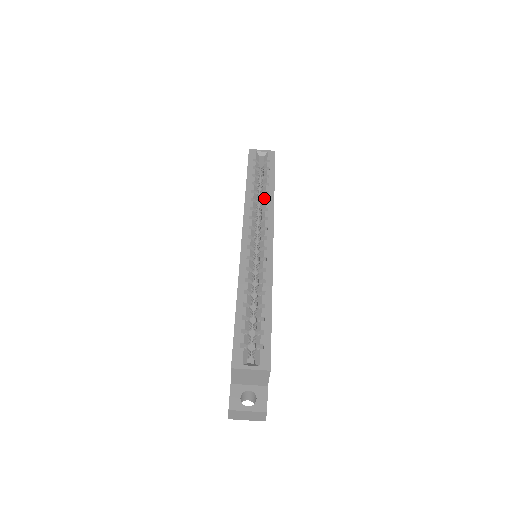
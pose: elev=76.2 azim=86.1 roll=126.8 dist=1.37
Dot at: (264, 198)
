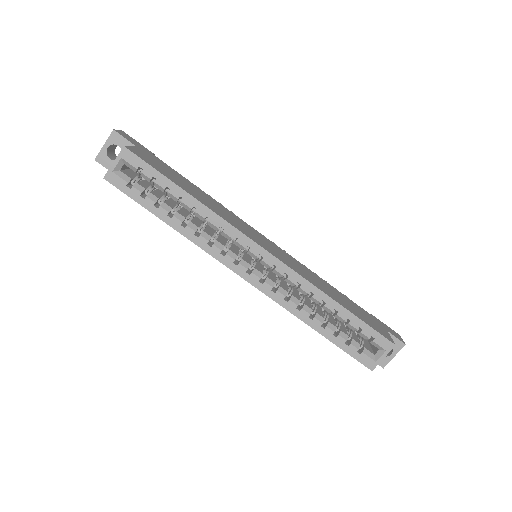
Dot at: (201, 218)
